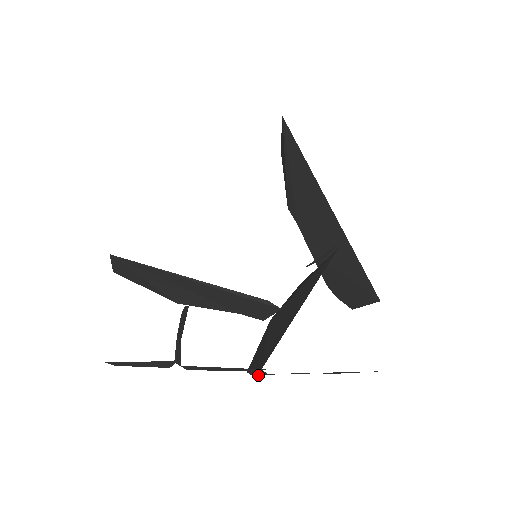
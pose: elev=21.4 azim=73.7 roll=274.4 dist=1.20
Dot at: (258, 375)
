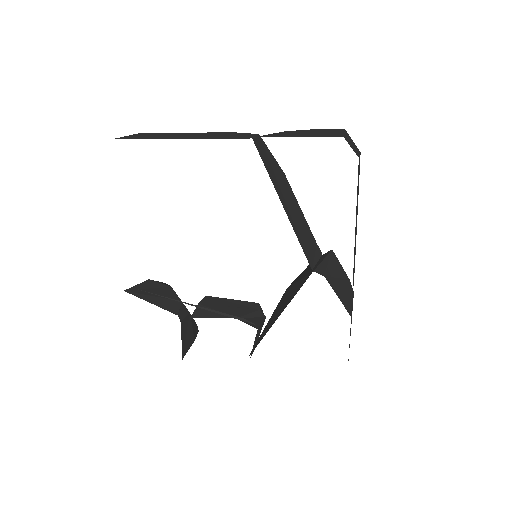
Dot at: occluded
